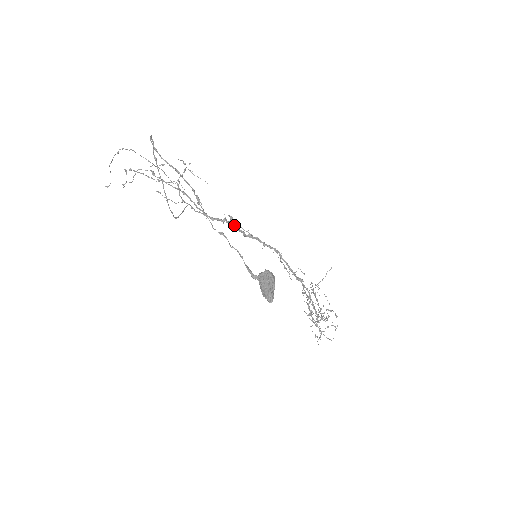
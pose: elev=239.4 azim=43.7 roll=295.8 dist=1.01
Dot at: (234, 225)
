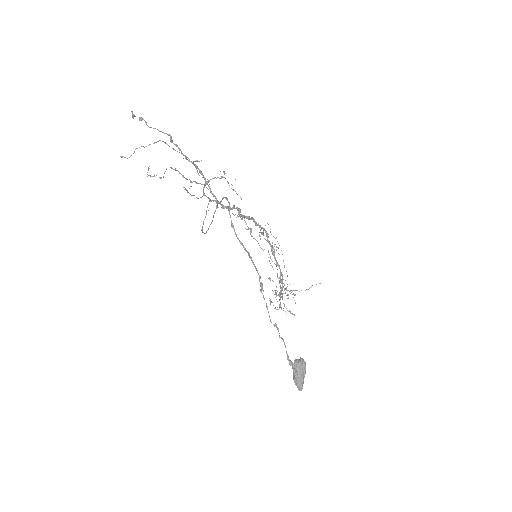
Dot at: (239, 211)
